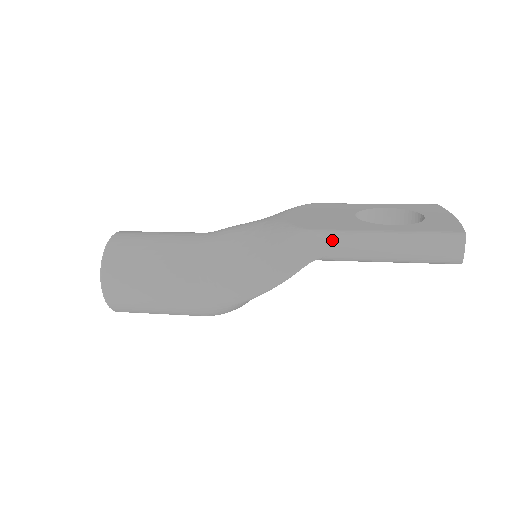
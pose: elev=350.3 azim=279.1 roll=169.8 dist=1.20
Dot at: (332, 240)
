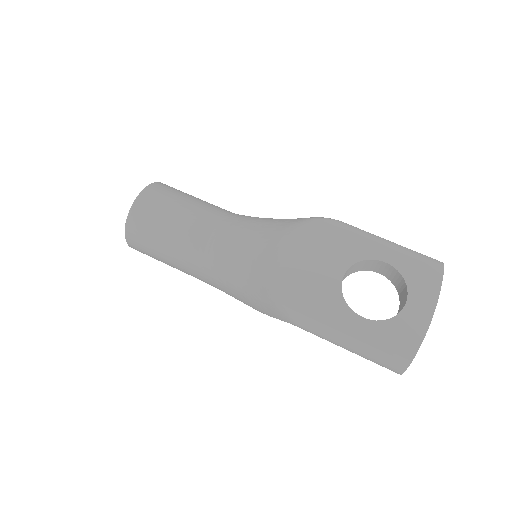
Dot at: (298, 321)
